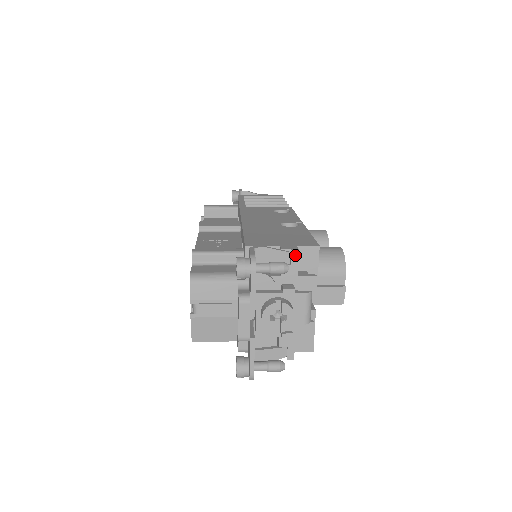
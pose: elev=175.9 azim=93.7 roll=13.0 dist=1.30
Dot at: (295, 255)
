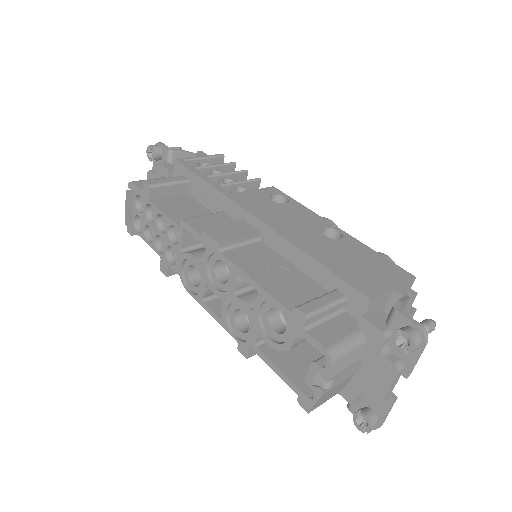
Dot at: (413, 298)
